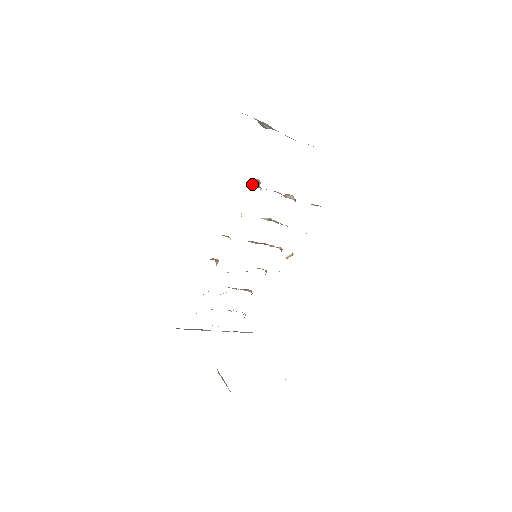
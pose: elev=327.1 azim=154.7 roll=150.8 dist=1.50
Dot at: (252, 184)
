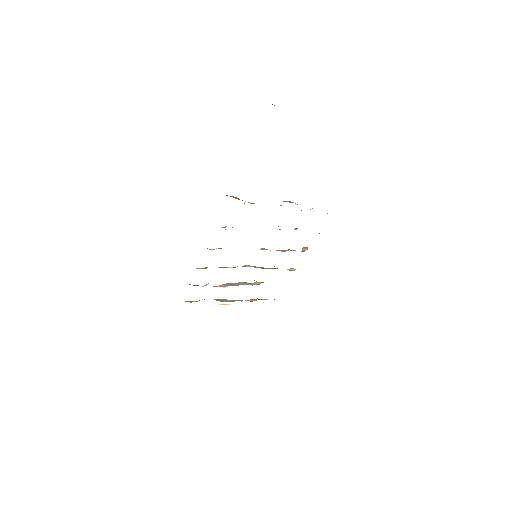
Dot at: (233, 197)
